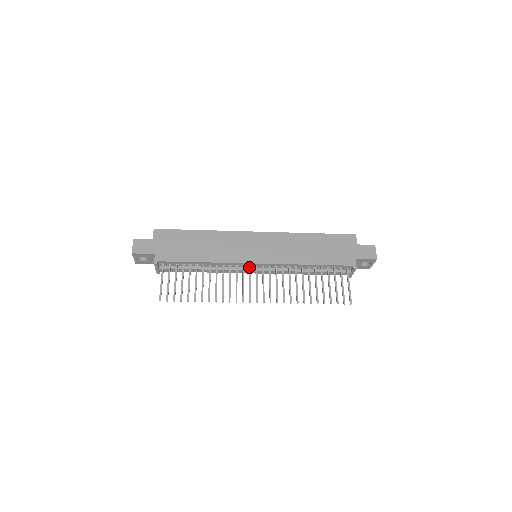
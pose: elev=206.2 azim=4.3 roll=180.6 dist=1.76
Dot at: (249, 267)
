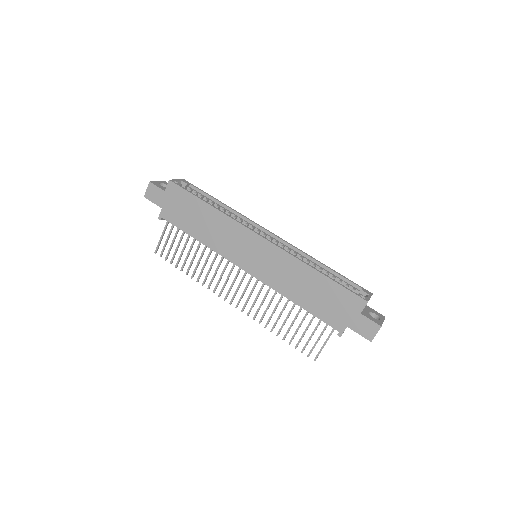
Dot at: occluded
